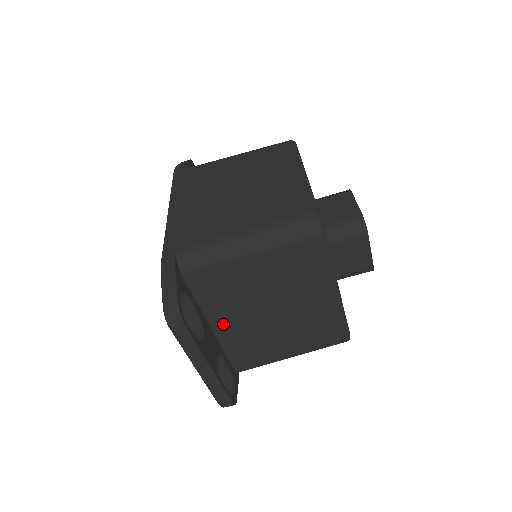
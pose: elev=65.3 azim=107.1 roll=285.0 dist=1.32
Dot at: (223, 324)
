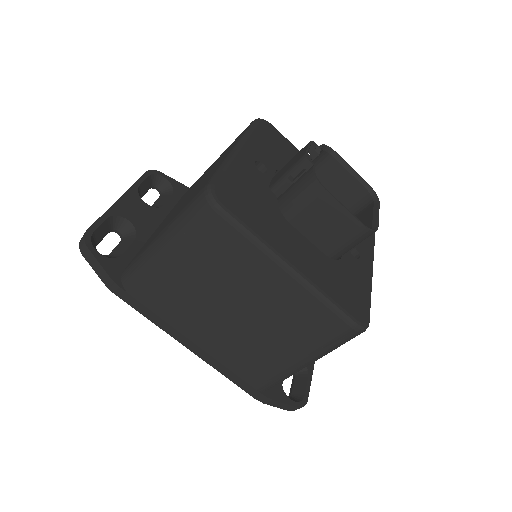
Dot at: occluded
